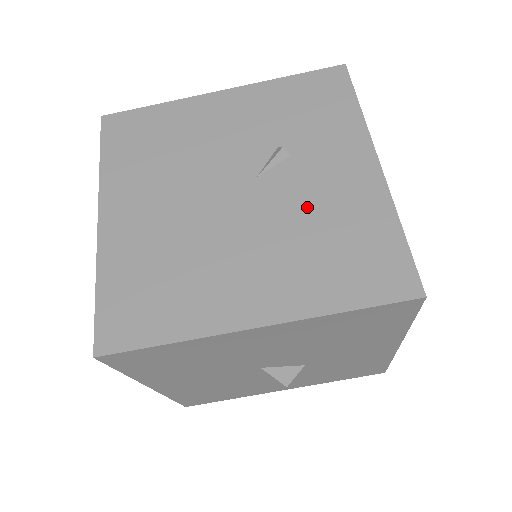
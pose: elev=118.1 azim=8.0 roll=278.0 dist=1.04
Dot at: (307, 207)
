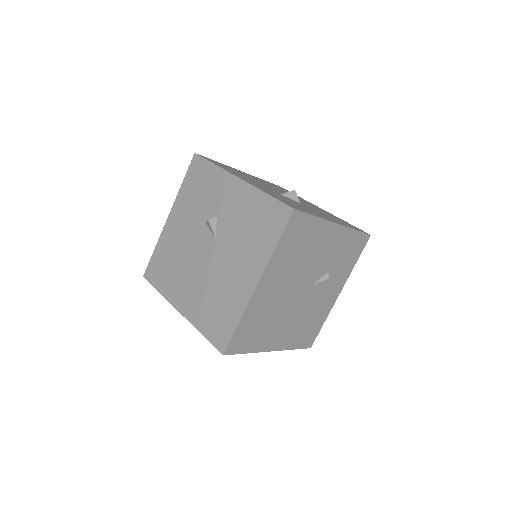
Dot at: (314, 306)
